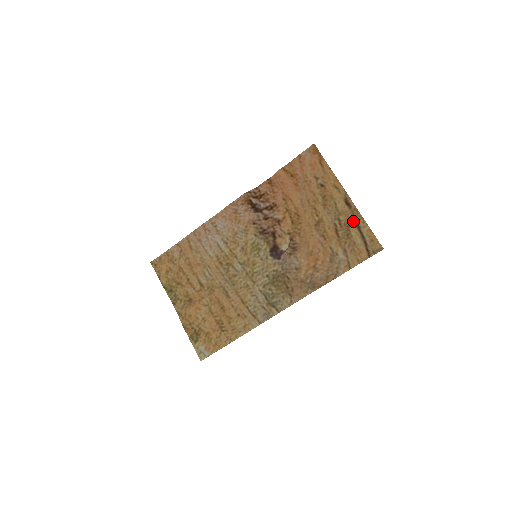
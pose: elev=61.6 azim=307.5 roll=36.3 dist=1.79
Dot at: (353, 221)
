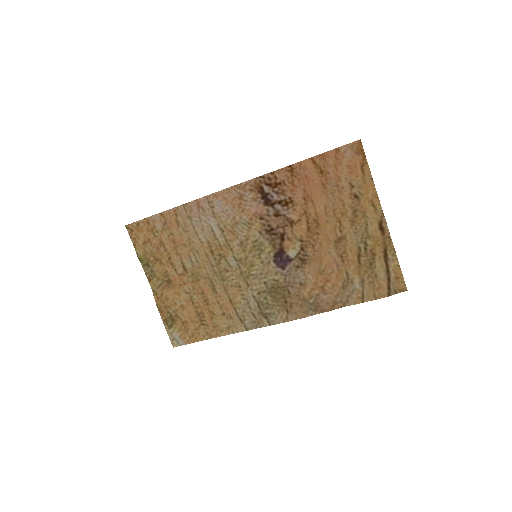
Dot at: (382, 250)
